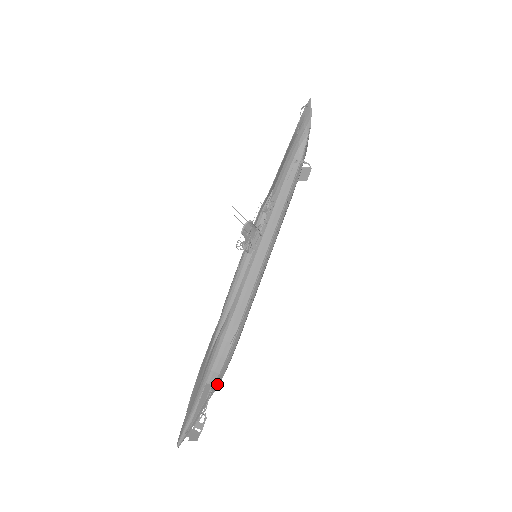
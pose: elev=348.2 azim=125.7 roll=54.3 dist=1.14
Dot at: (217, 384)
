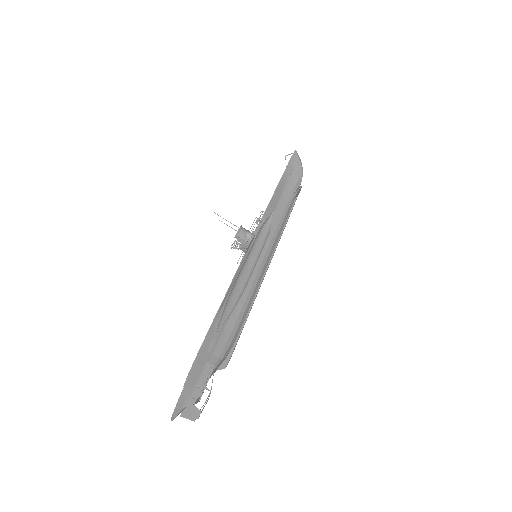
Dot at: (220, 364)
